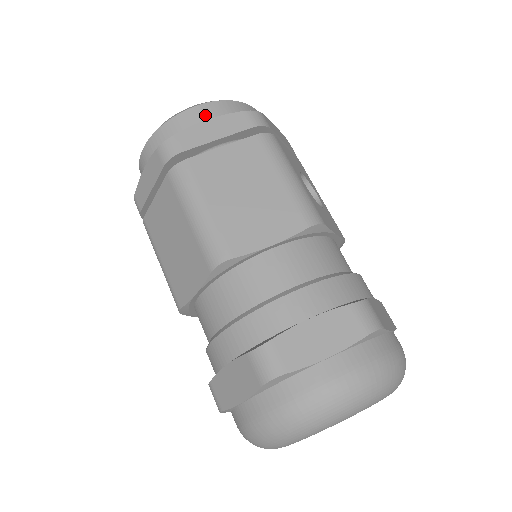
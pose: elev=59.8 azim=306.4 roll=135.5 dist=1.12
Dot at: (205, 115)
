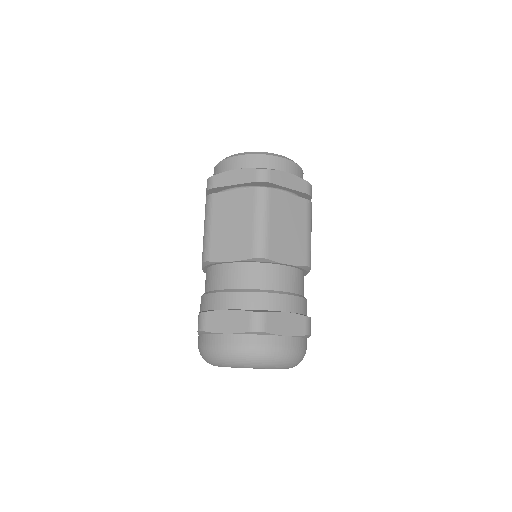
Dot at: (287, 167)
